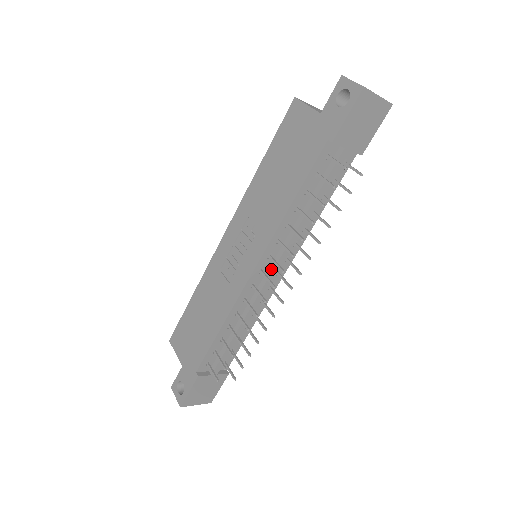
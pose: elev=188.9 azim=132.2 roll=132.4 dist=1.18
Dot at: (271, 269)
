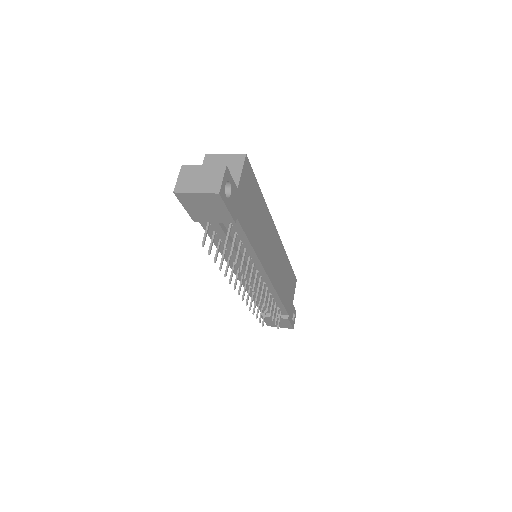
Dot at: (247, 276)
